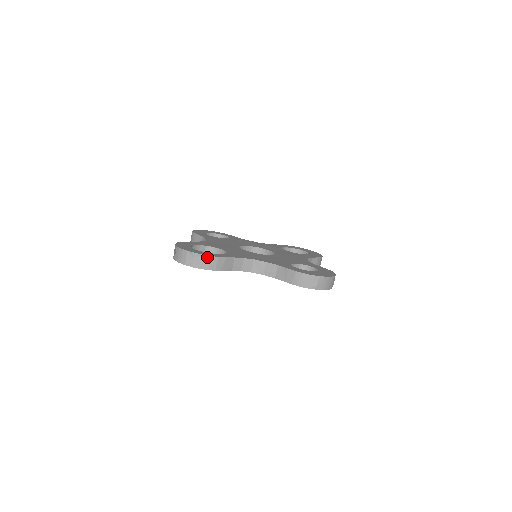
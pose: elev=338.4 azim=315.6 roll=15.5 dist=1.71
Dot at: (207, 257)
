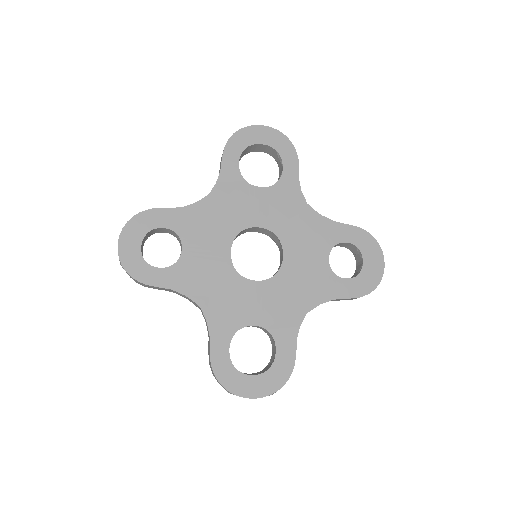
Dot at: occluded
